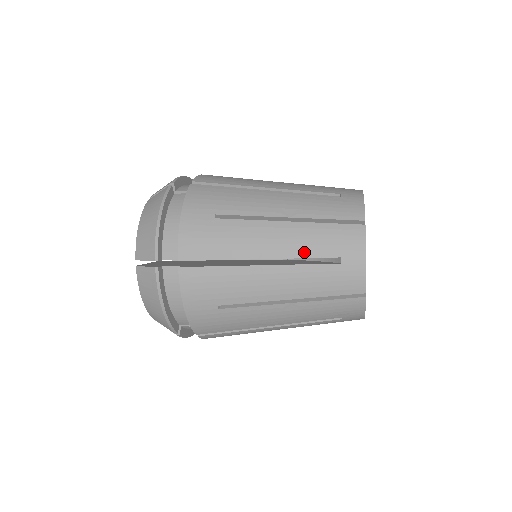
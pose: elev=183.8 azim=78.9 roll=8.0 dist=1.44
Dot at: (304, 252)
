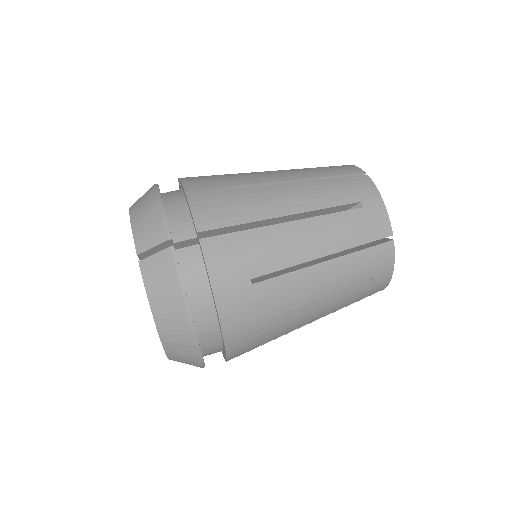
Dot at: (343, 285)
